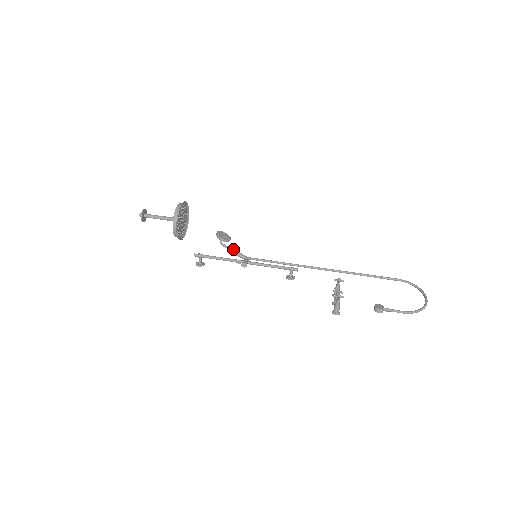
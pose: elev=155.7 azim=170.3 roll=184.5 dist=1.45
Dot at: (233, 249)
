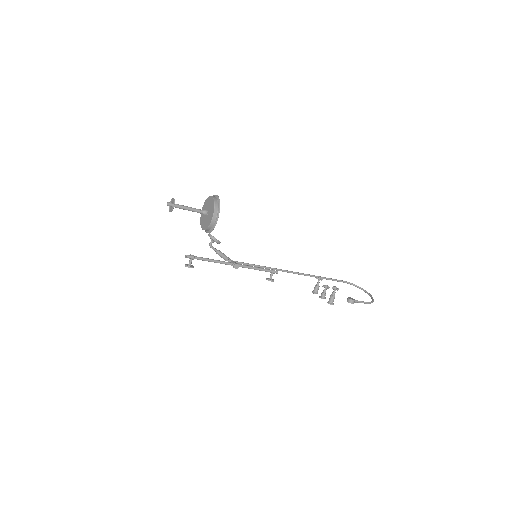
Dot at: (221, 252)
